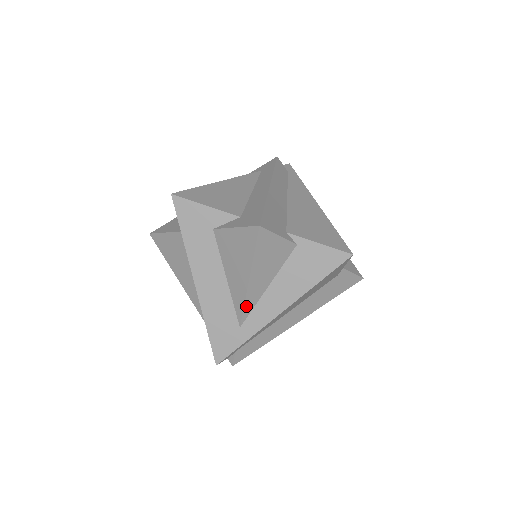
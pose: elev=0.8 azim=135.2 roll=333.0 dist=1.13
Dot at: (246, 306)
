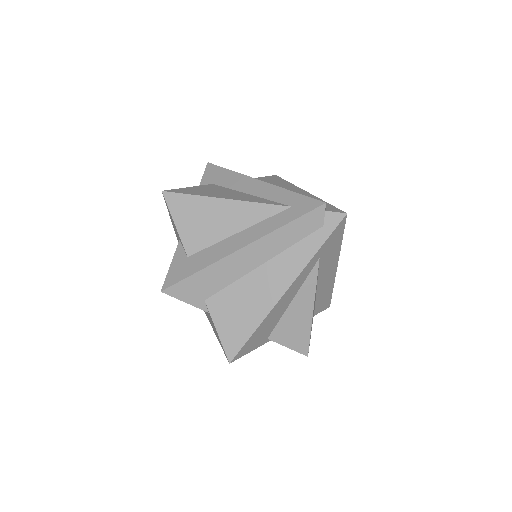
Dot at: occluded
